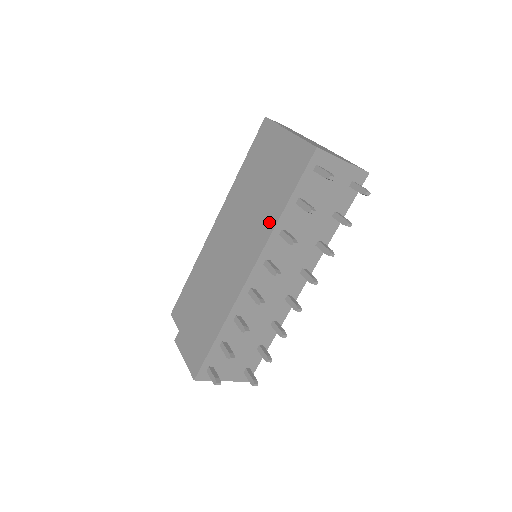
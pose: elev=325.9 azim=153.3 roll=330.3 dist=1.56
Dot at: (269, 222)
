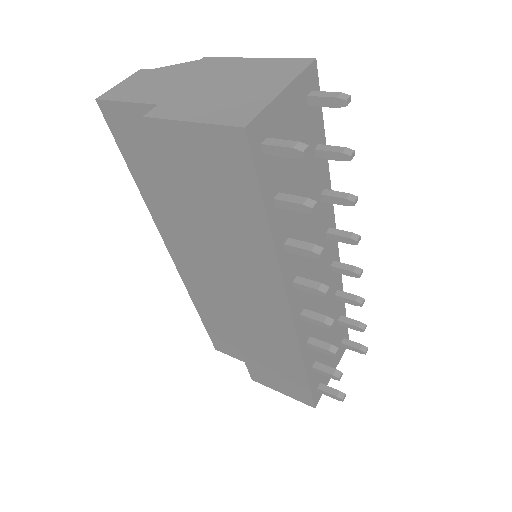
Dot at: (261, 251)
